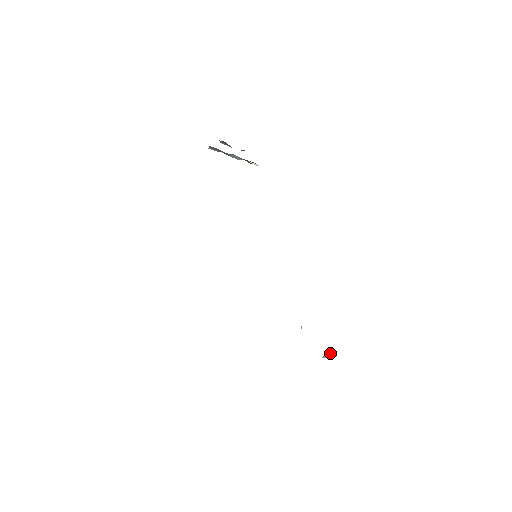
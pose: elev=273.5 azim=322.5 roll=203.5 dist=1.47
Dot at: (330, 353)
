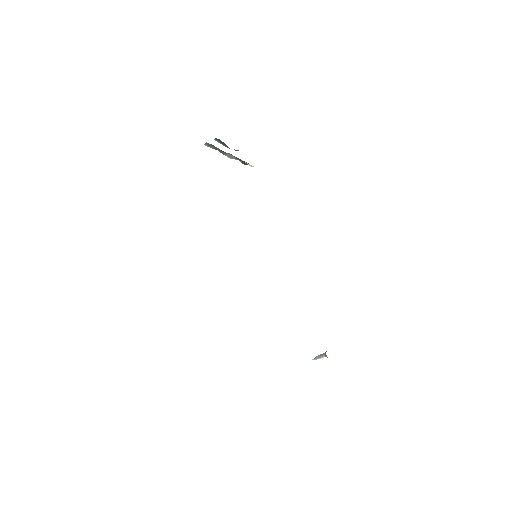
Dot at: (324, 354)
